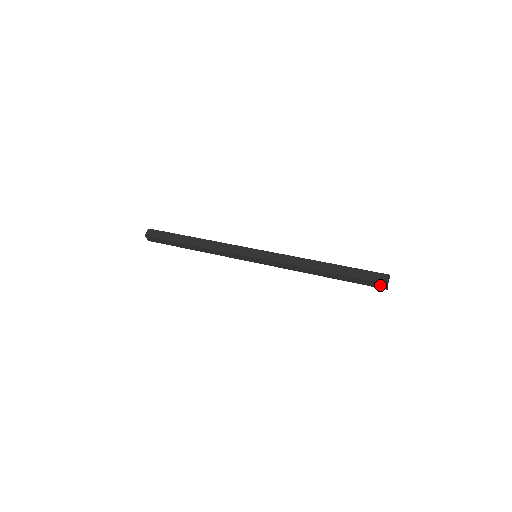
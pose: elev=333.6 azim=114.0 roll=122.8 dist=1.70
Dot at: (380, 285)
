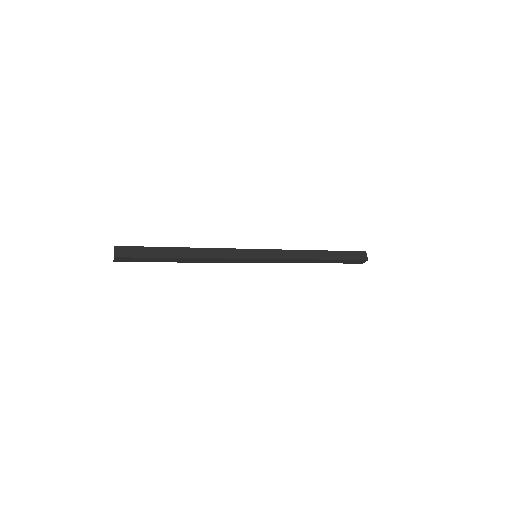
Dot at: (362, 255)
